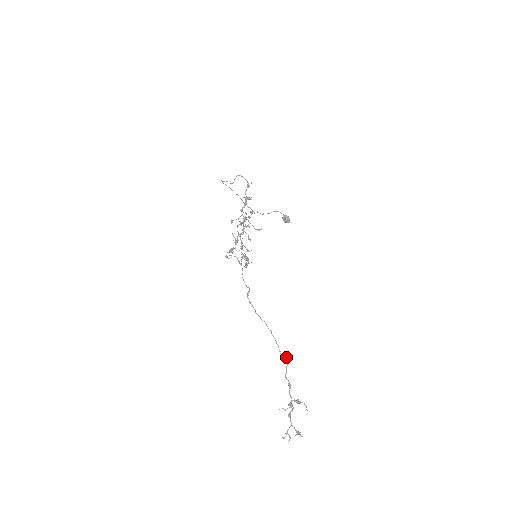
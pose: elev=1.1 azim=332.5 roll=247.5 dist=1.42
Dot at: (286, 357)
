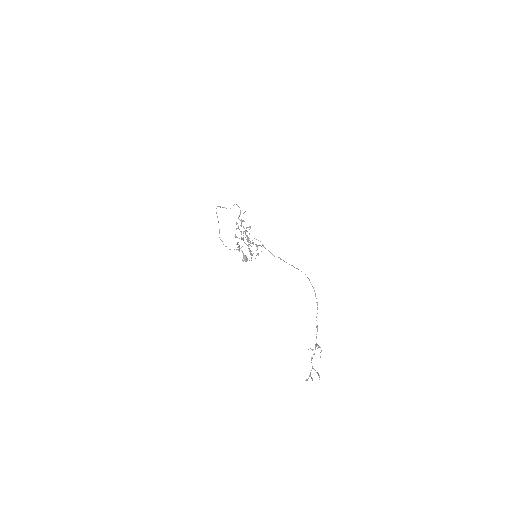
Dot at: (317, 302)
